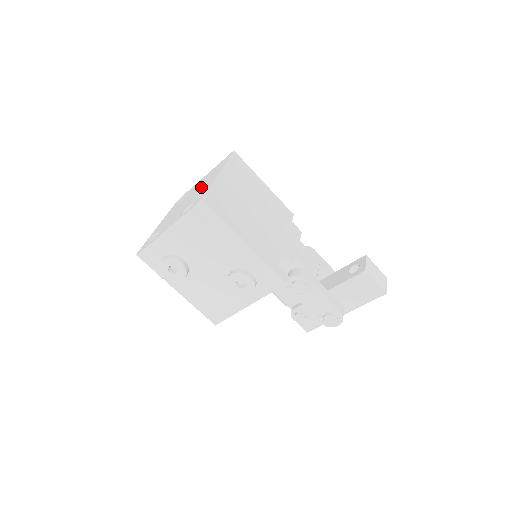
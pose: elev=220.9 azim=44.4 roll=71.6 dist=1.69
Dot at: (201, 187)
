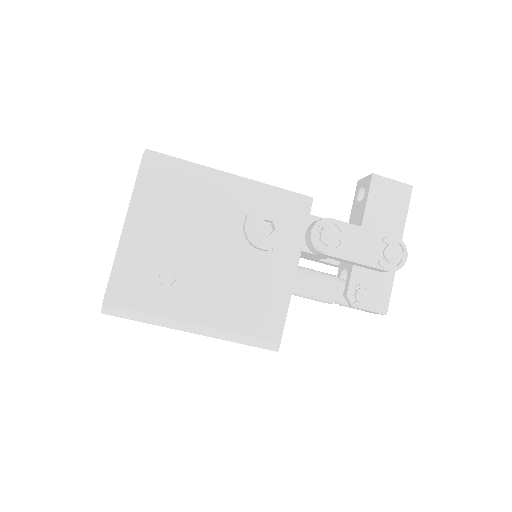
Dot at: occluded
